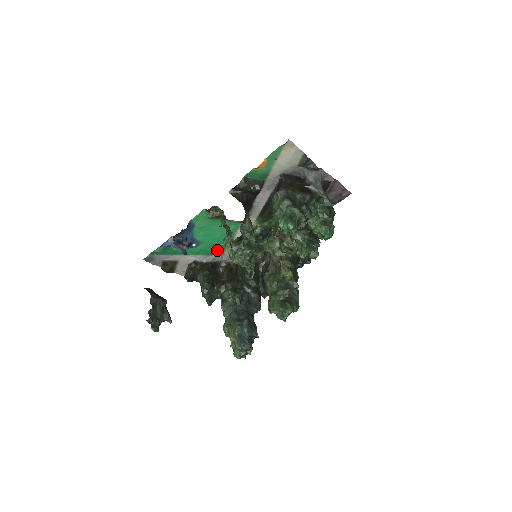
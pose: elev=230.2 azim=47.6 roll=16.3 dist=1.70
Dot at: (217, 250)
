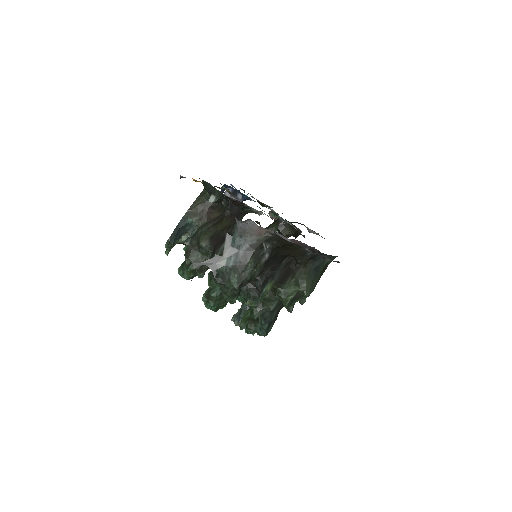
Dot at: (271, 217)
